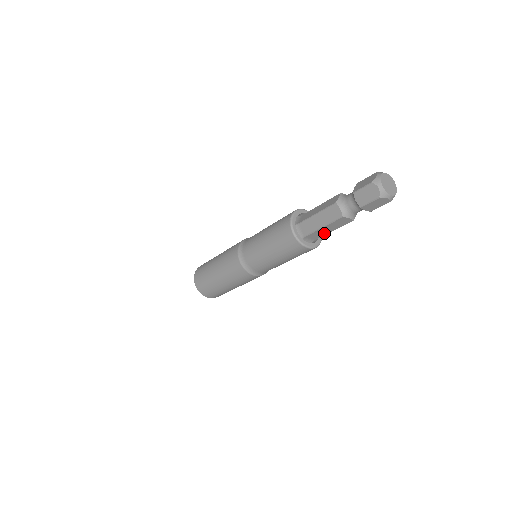
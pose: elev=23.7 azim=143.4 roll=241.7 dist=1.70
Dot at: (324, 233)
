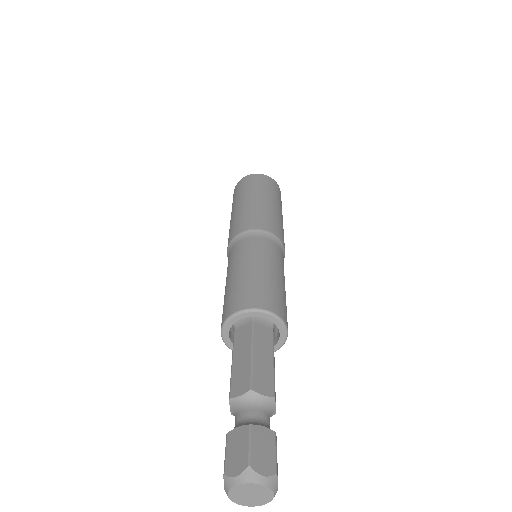
Dot at: occluded
